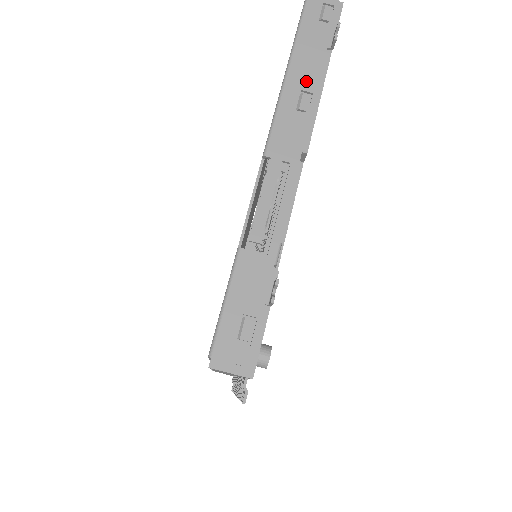
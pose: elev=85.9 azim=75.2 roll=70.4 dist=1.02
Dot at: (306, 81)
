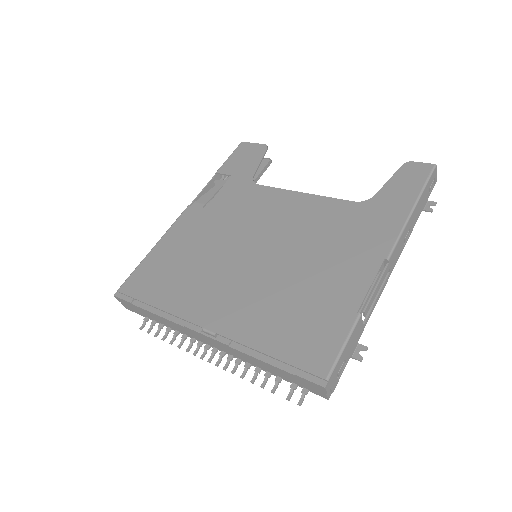
Dot at: (413, 223)
